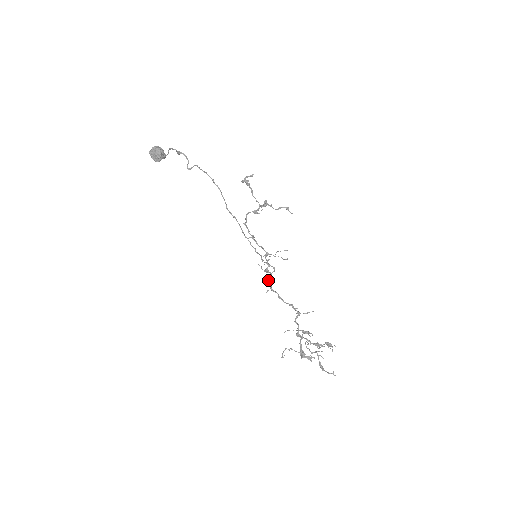
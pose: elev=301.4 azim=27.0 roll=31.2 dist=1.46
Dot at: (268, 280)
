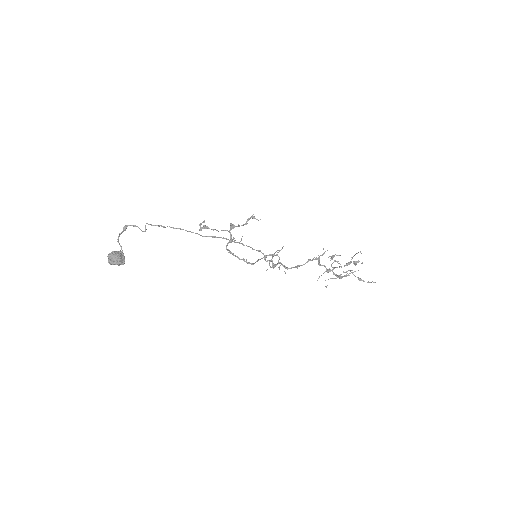
Dot at: (279, 267)
